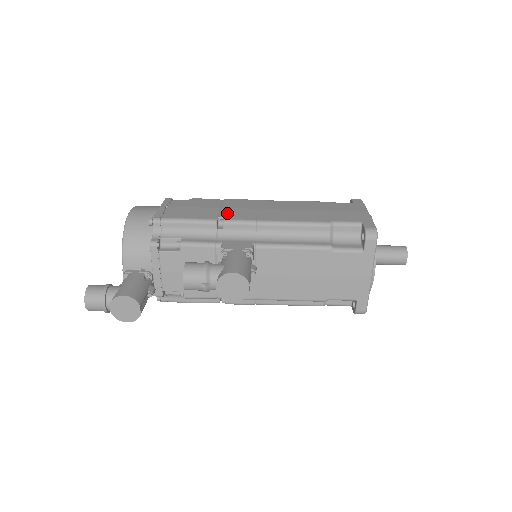
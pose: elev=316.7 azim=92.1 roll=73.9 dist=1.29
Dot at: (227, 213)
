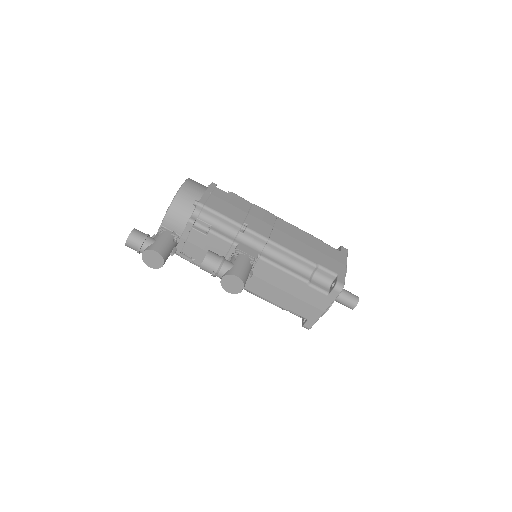
Dot at: (251, 221)
